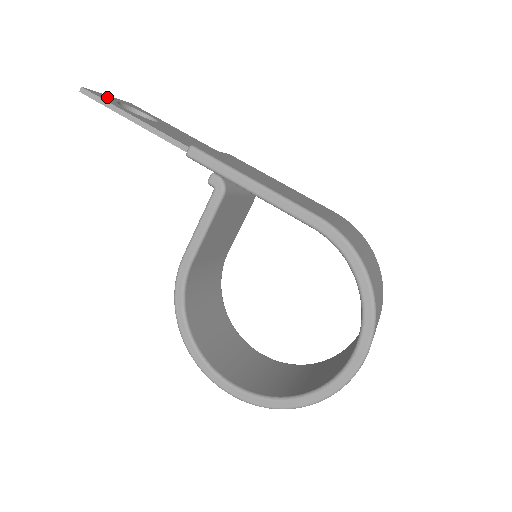
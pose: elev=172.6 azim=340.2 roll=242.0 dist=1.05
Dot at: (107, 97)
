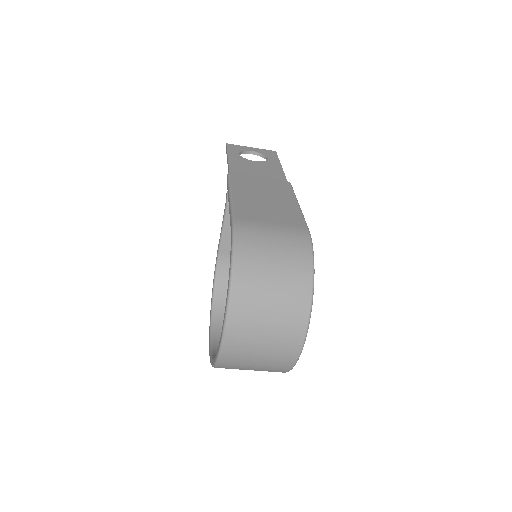
Dot at: (242, 148)
